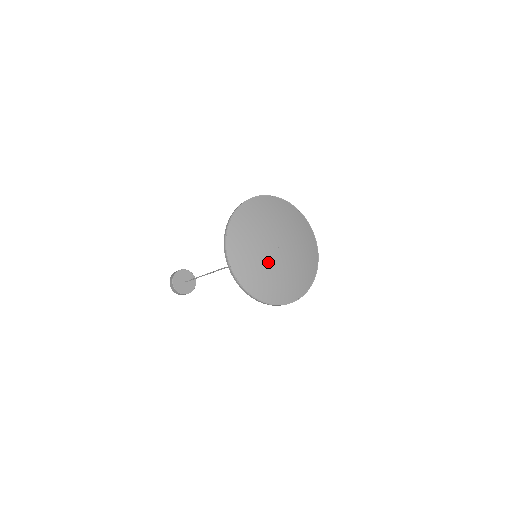
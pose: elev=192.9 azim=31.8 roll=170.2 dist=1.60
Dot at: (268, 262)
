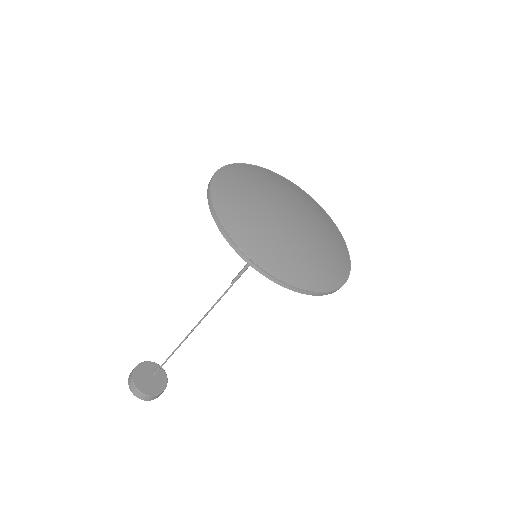
Dot at: (294, 238)
